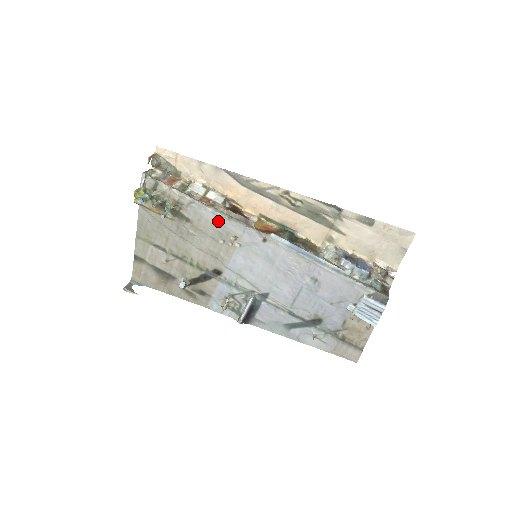
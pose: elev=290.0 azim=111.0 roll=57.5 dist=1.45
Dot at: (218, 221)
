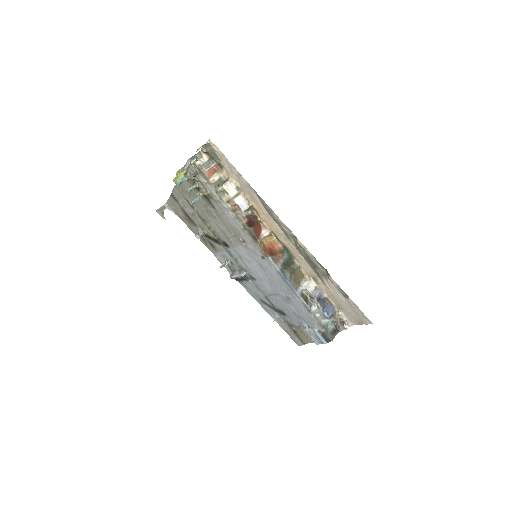
Dot at: (234, 225)
